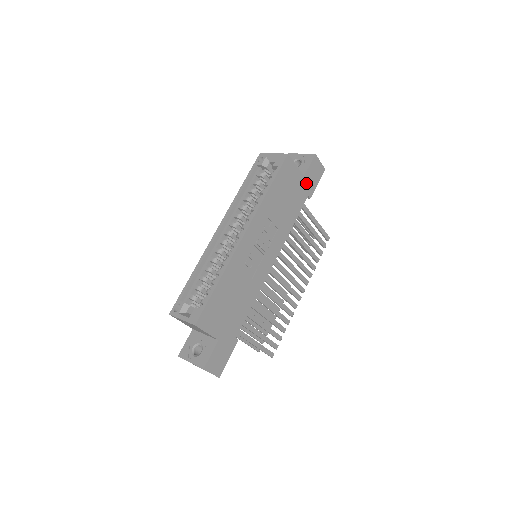
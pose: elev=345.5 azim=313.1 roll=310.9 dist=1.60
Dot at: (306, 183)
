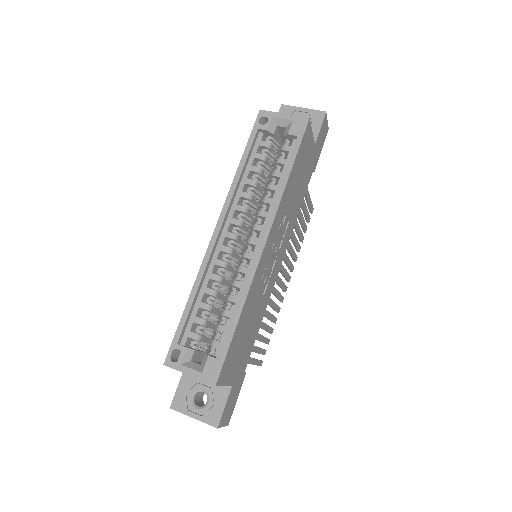
Dot at: (315, 153)
